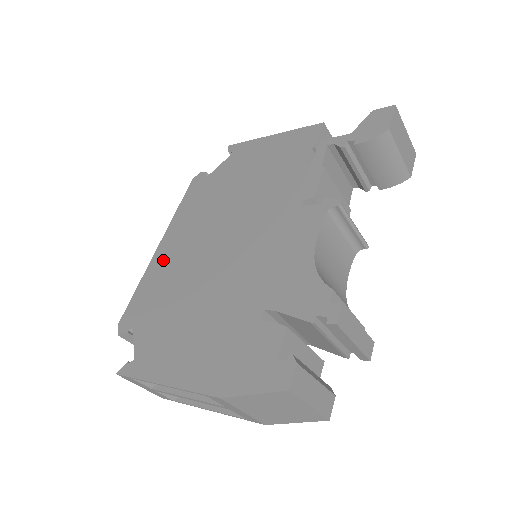
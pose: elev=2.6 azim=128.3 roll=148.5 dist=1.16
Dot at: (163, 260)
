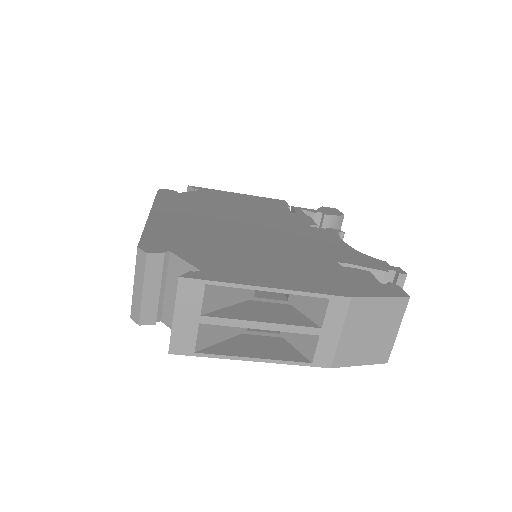
Dot at: (170, 221)
